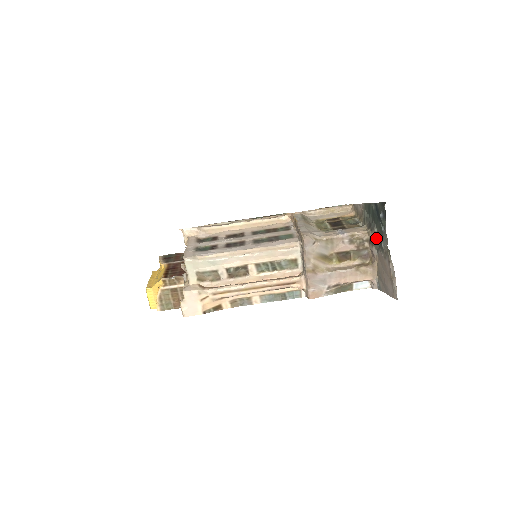
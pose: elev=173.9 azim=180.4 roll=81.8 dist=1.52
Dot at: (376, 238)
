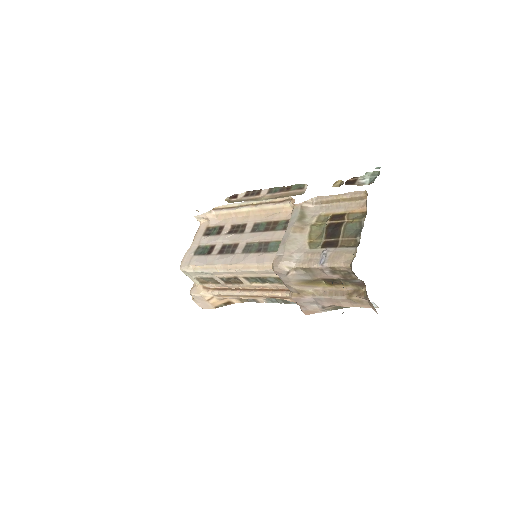
Dot at: occluded
